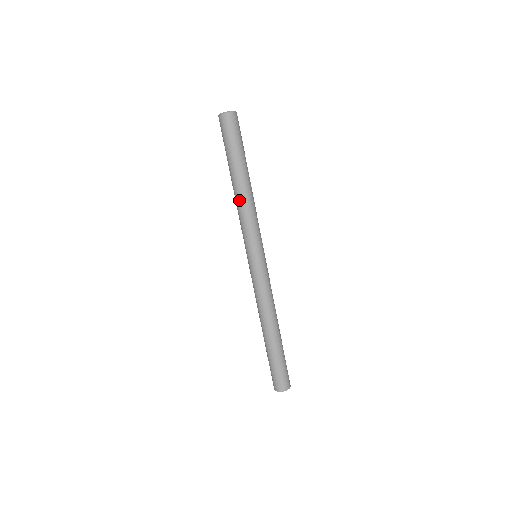
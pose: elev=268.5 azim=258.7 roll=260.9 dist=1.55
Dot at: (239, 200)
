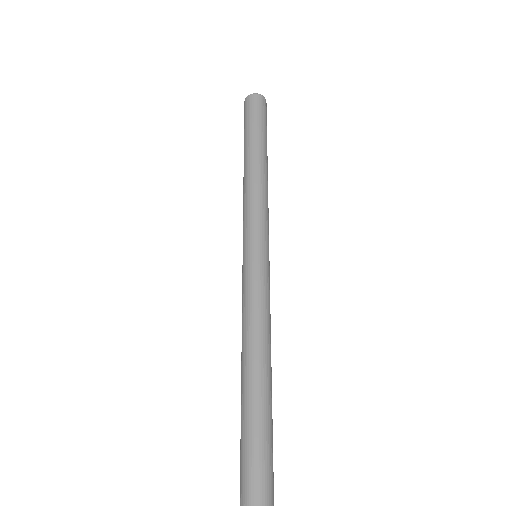
Dot at: (248, 178)
